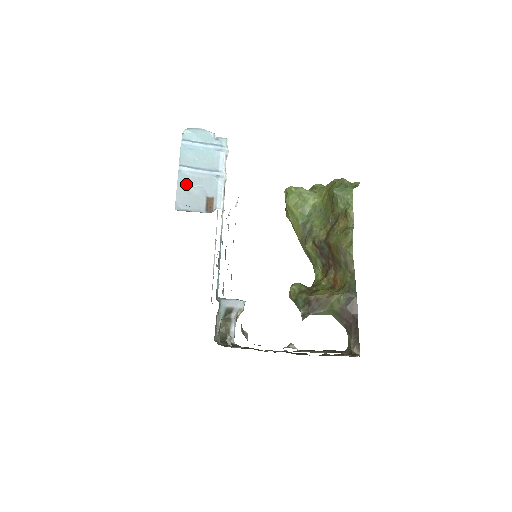
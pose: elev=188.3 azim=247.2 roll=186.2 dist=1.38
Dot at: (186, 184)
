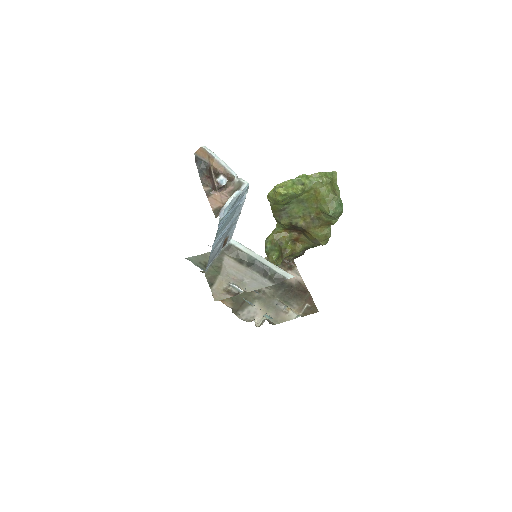
Dot at: (214, 250)
